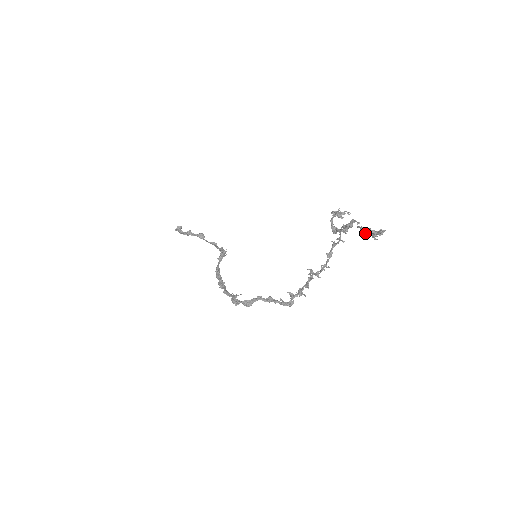
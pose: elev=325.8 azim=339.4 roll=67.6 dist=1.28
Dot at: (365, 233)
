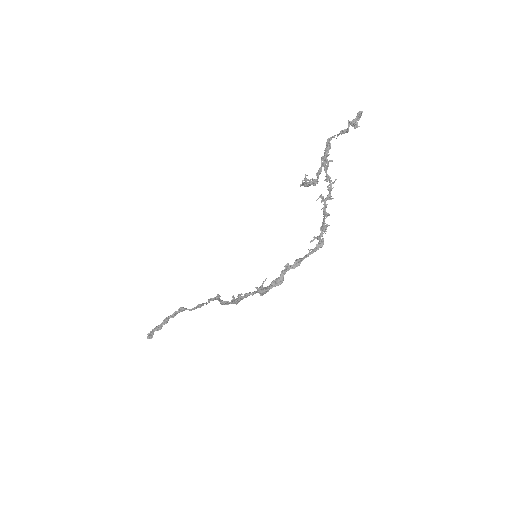
Dot at: (347, 129)
